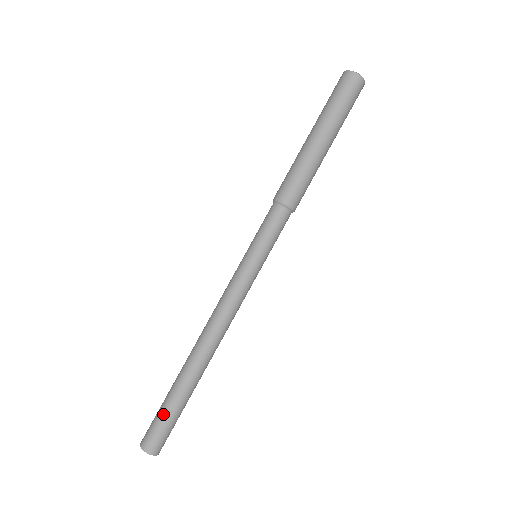
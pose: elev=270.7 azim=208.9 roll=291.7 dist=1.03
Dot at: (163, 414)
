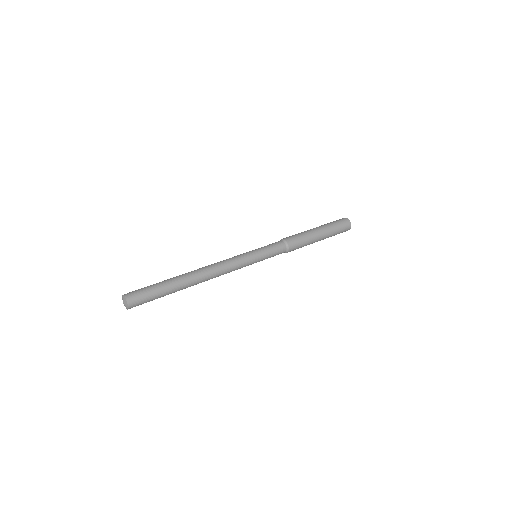
Dot at: occluded
